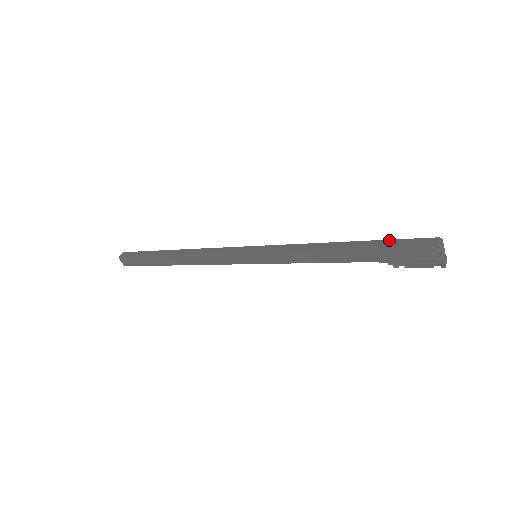
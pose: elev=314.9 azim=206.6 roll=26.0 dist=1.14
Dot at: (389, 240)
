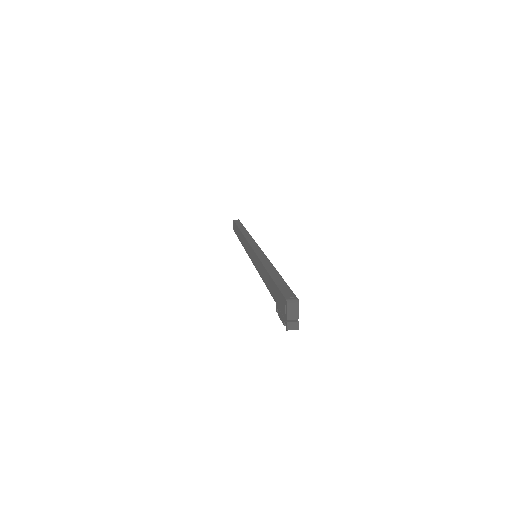
Dot at: (285, 283)
